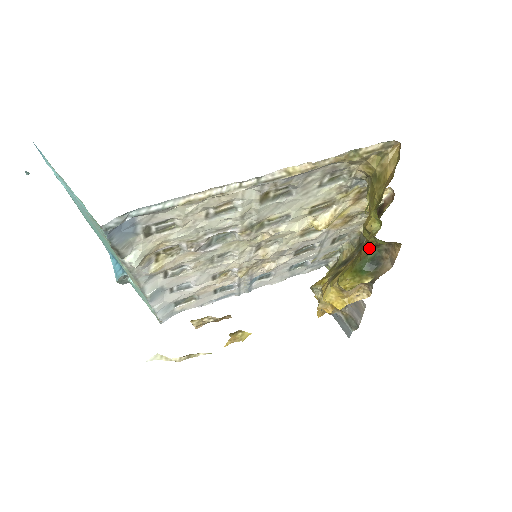
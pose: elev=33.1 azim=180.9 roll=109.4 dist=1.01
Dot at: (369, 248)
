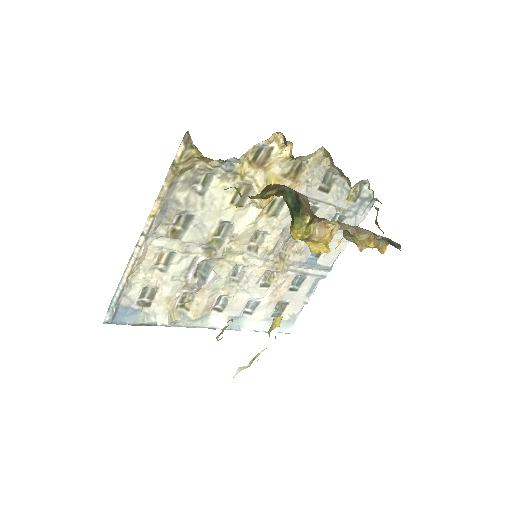
Dot at: (283, 197)
